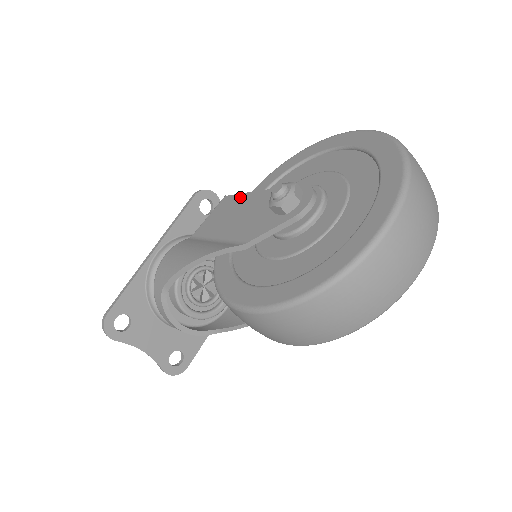
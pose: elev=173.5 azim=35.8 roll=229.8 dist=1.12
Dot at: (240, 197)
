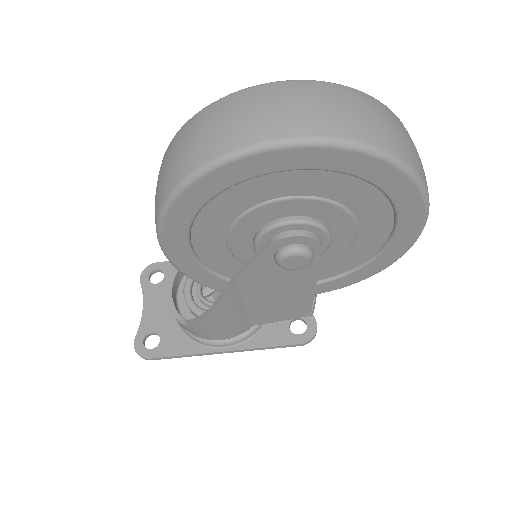
Dot at: occluded
